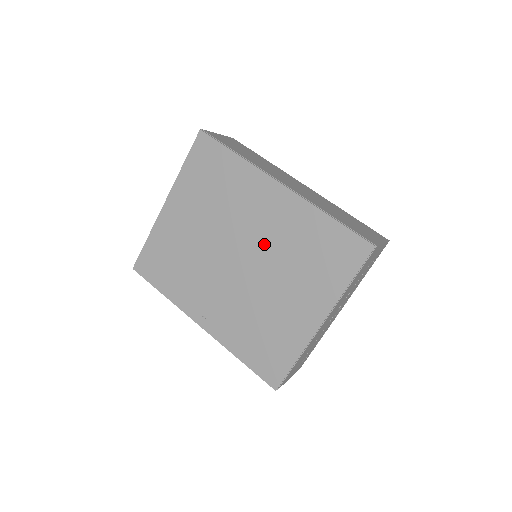
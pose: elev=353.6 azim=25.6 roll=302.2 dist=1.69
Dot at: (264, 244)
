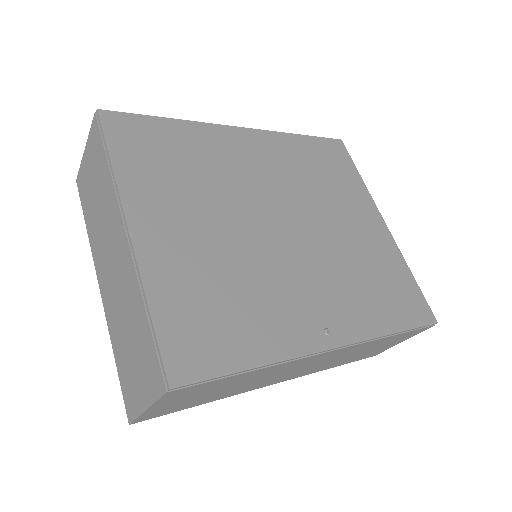
Dot at: (286, 190)
